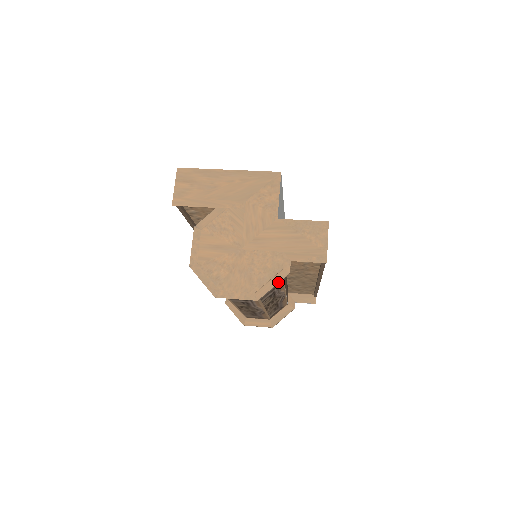
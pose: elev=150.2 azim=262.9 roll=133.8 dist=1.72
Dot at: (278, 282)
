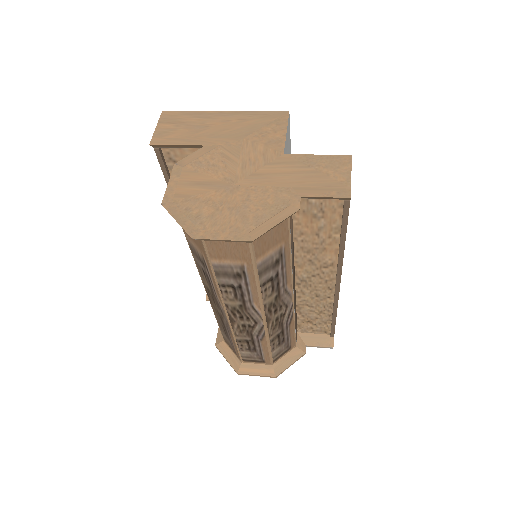
Dot at: (283, 219)
